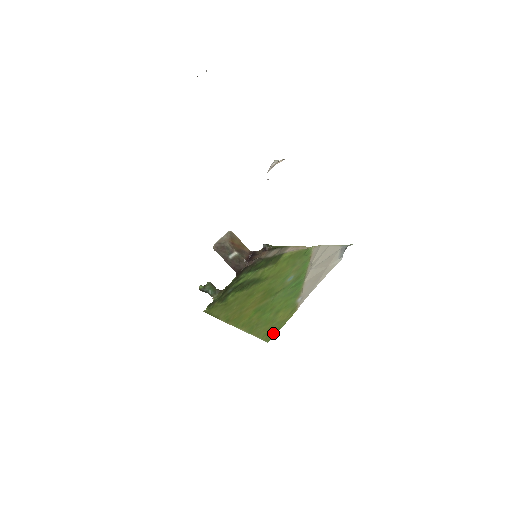
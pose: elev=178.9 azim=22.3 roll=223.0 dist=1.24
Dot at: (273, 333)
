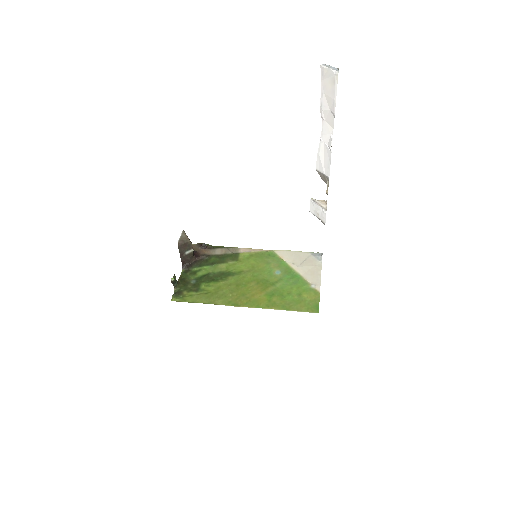
Dot at: (316, 307)
